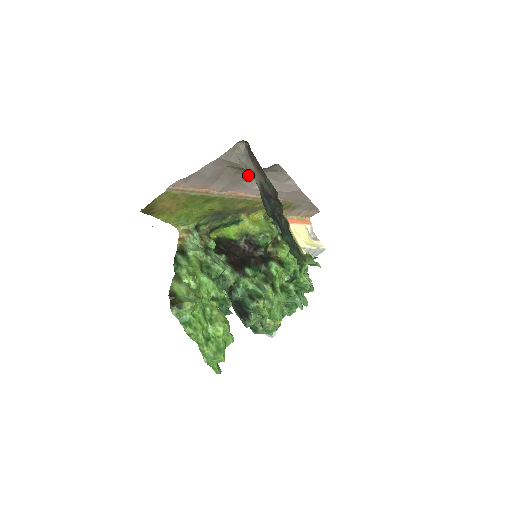
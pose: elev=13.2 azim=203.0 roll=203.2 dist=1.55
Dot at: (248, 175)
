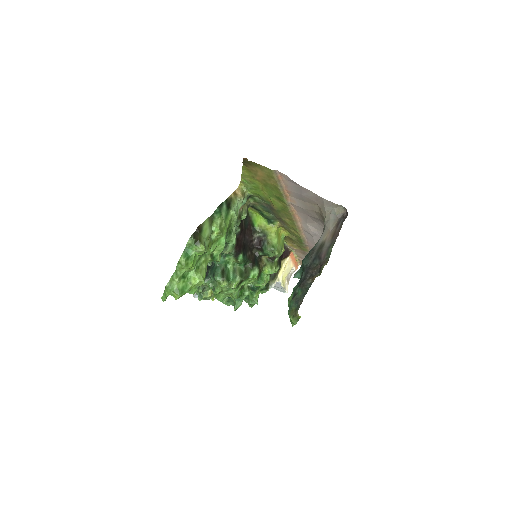
Dot at: (317, 219)
